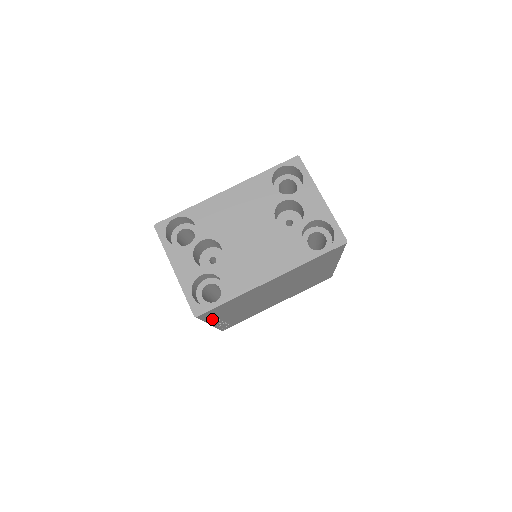
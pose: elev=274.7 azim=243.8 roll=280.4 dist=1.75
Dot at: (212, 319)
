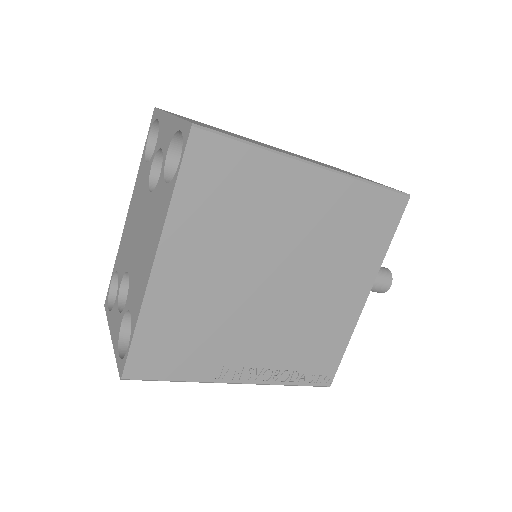
Dot at: (200, 372)
